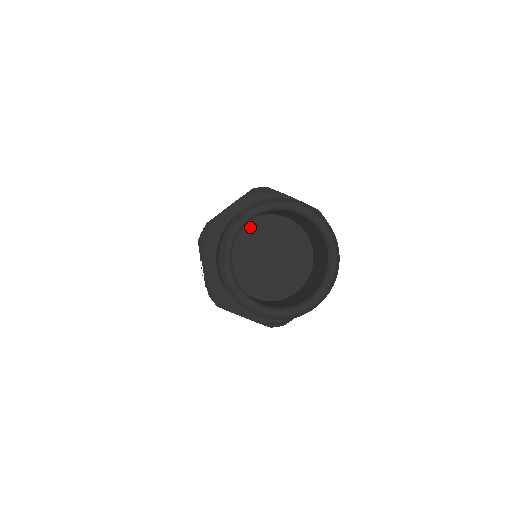
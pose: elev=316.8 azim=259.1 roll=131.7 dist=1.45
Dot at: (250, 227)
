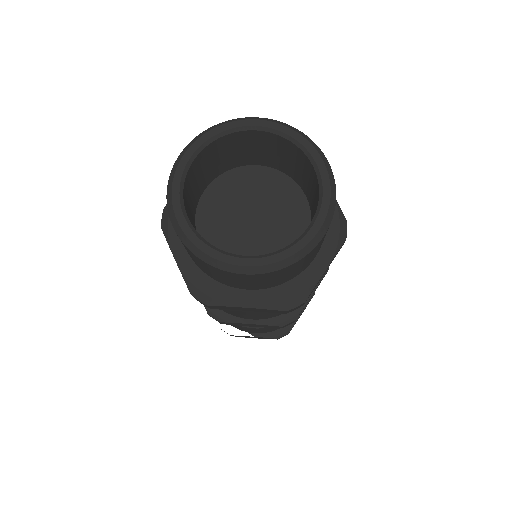
Dot at: (214, 191)
